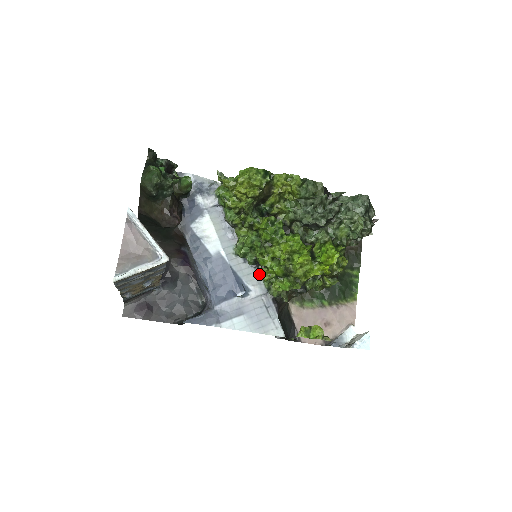
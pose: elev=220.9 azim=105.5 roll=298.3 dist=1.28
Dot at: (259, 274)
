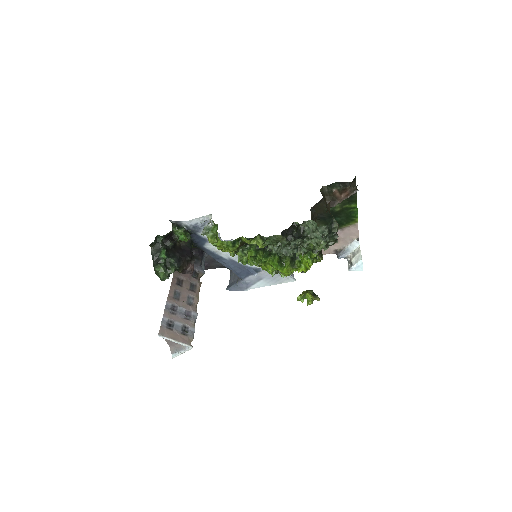
Dot at: occluded
